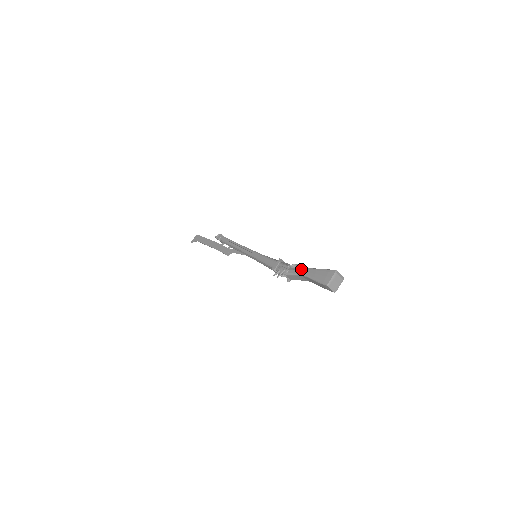
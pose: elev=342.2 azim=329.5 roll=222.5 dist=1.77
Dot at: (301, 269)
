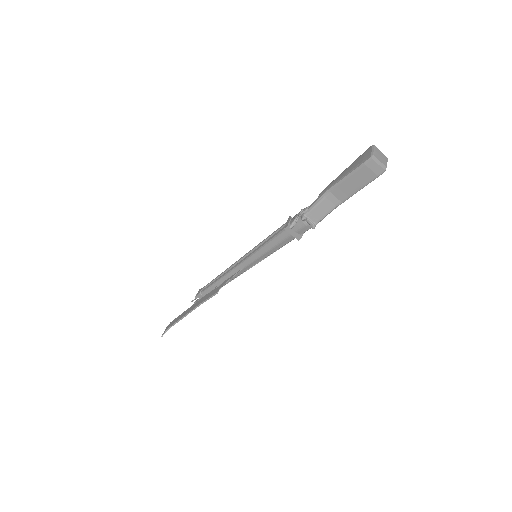
Dot at: (324, 189)
